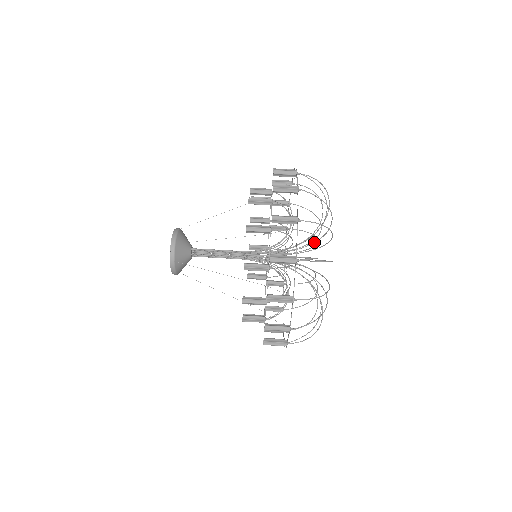
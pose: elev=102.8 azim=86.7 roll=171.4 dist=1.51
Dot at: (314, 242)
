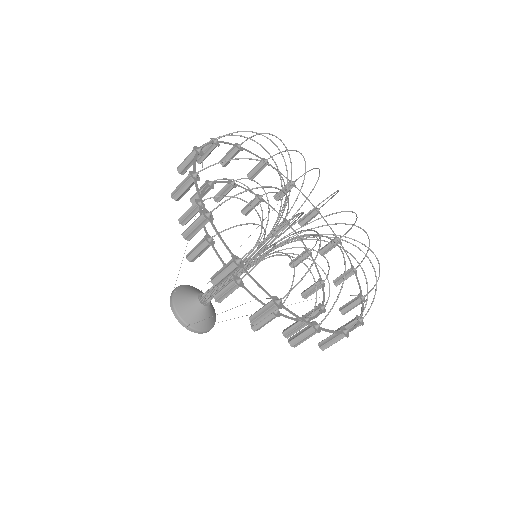
Dot at: occluded
